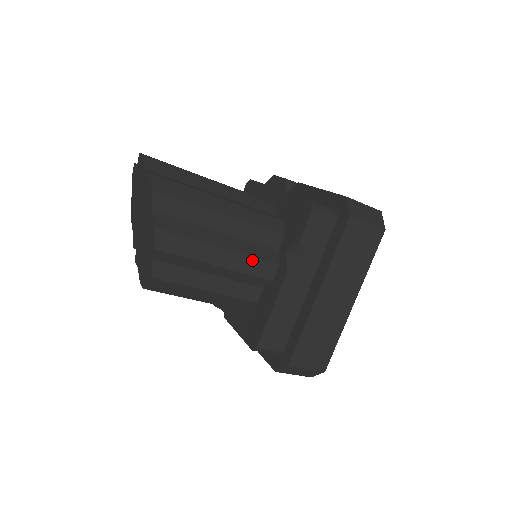
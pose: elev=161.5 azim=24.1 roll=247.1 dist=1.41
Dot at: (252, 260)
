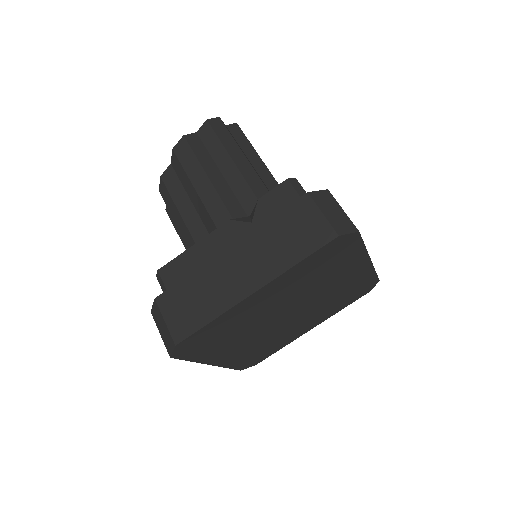
Dot at: (221, 204)
